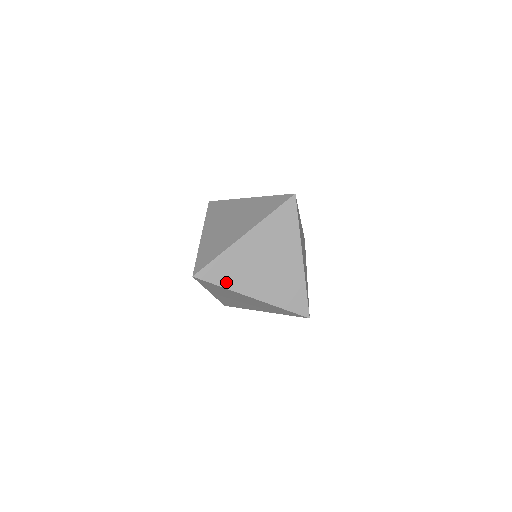
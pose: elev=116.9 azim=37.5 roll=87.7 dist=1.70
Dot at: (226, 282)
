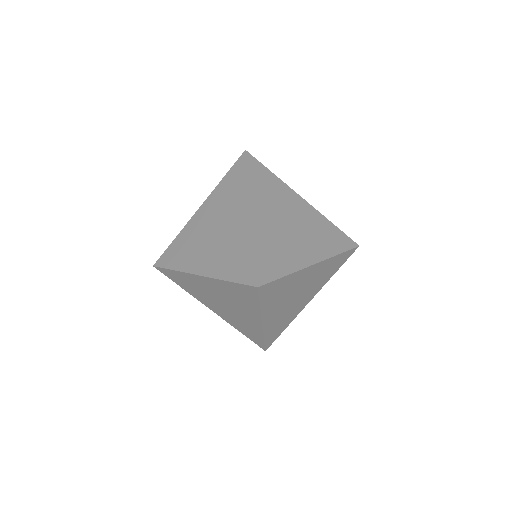
Dot at: (286, 325)
